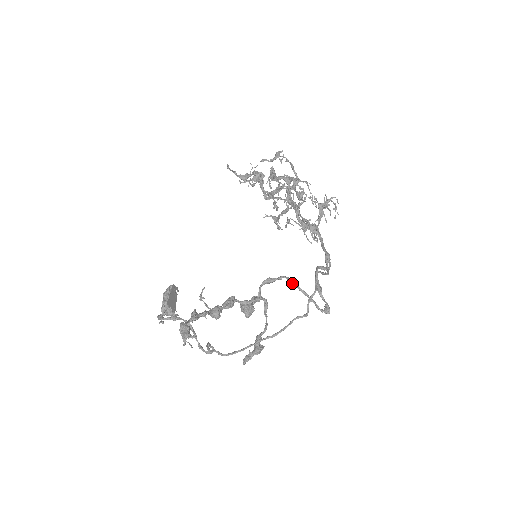
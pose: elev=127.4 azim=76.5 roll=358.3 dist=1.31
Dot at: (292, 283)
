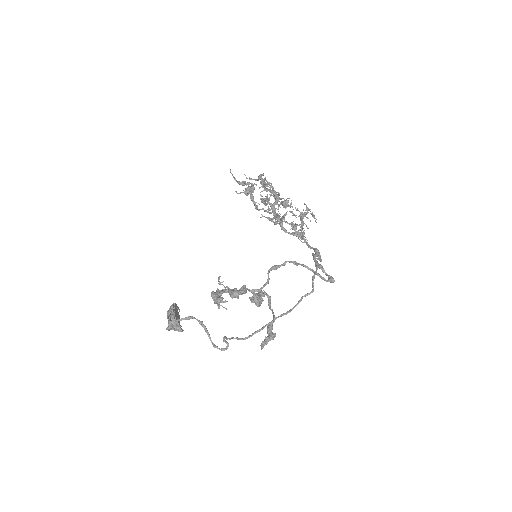
Dot at: (296, 264)
